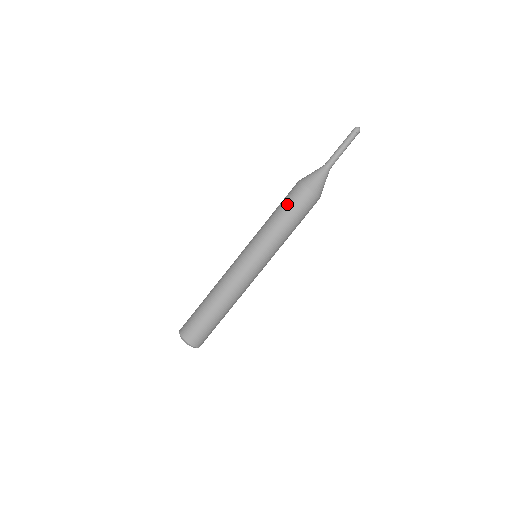
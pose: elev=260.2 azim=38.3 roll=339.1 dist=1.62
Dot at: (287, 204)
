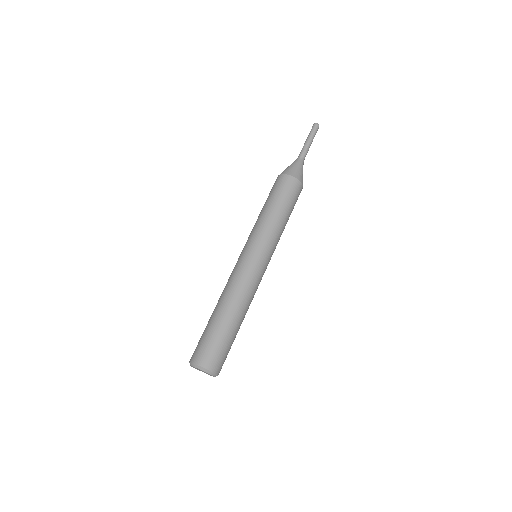
Dot at: (272, 194)
